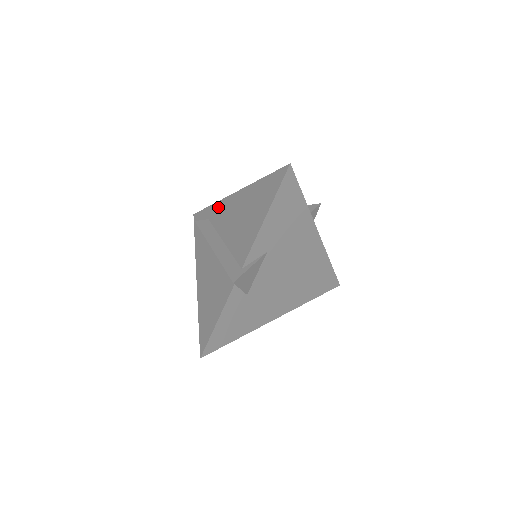
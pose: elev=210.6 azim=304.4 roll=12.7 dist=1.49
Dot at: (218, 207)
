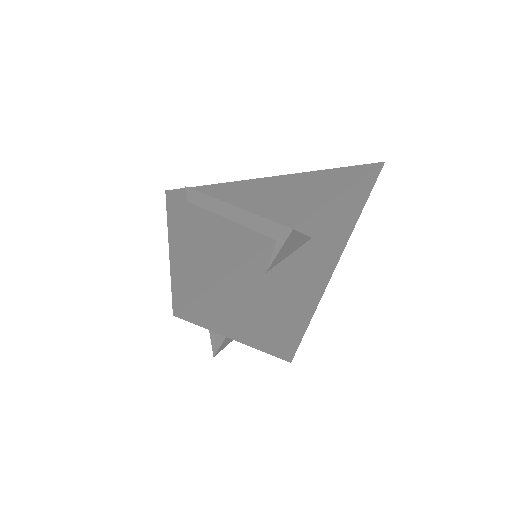
Dot at: (228, 185)
